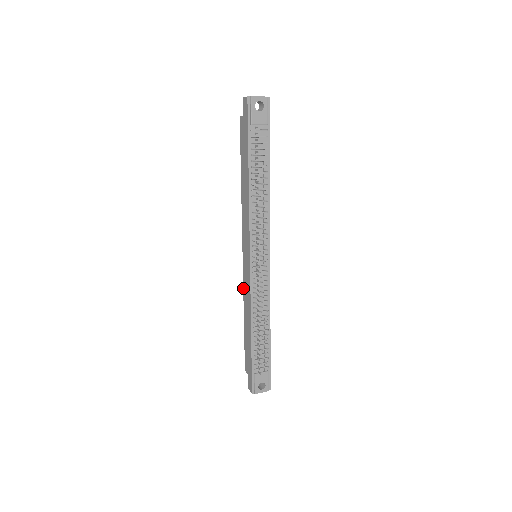
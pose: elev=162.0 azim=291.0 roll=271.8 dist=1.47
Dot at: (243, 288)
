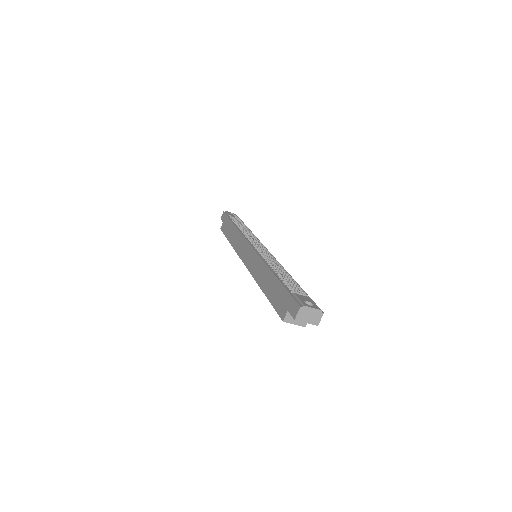
Dot at: (252, 276)
